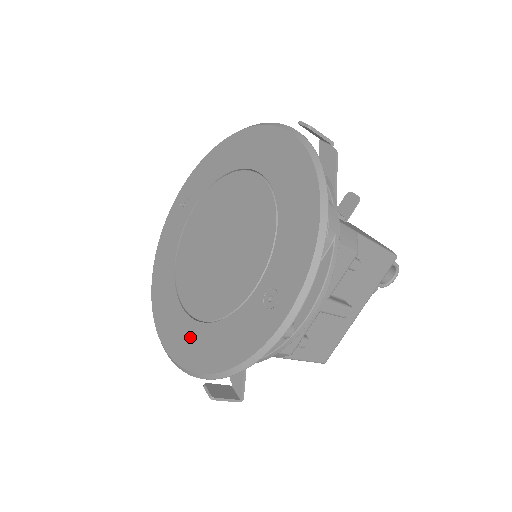
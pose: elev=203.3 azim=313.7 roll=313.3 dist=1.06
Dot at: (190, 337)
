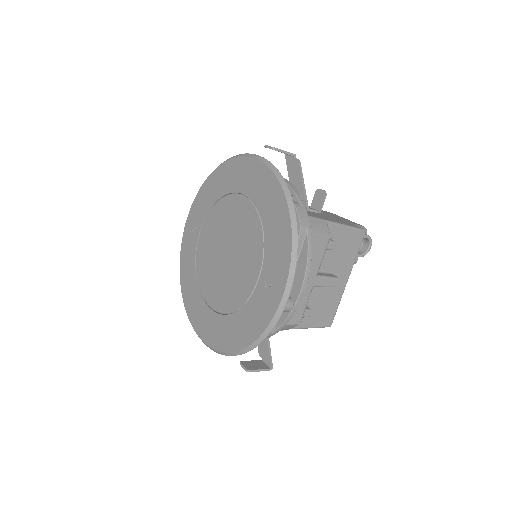
Dot at: (220, 328)
